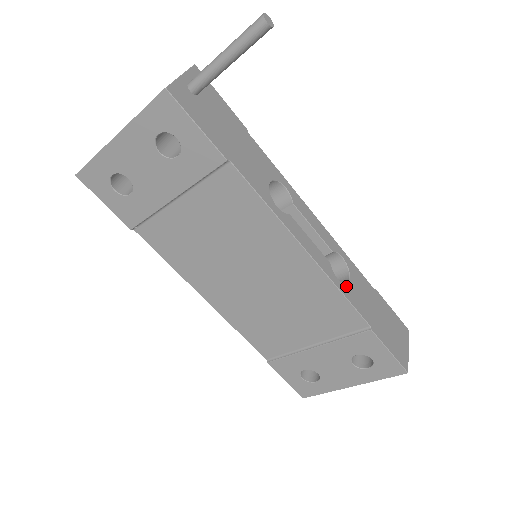
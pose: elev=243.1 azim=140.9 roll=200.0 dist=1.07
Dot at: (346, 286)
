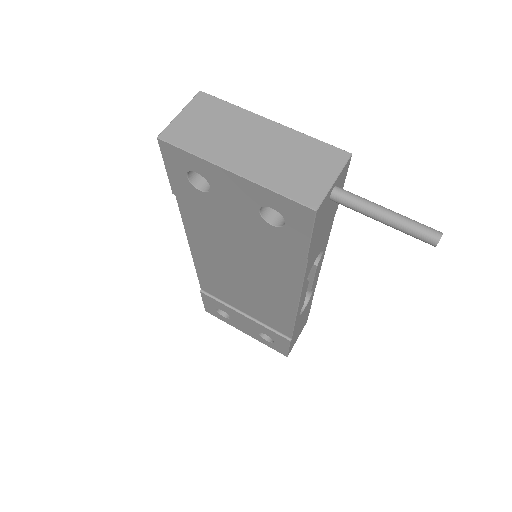
Dot at: occluded
